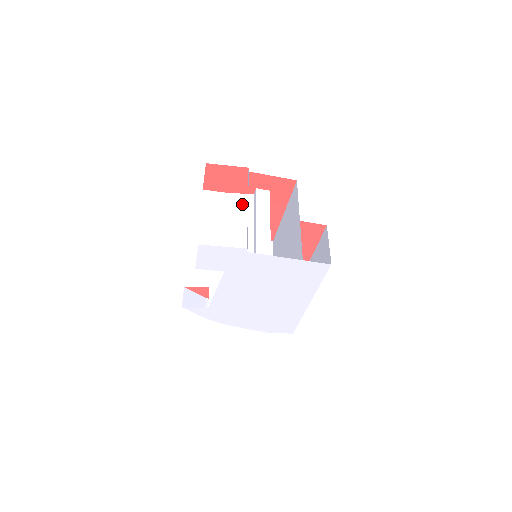
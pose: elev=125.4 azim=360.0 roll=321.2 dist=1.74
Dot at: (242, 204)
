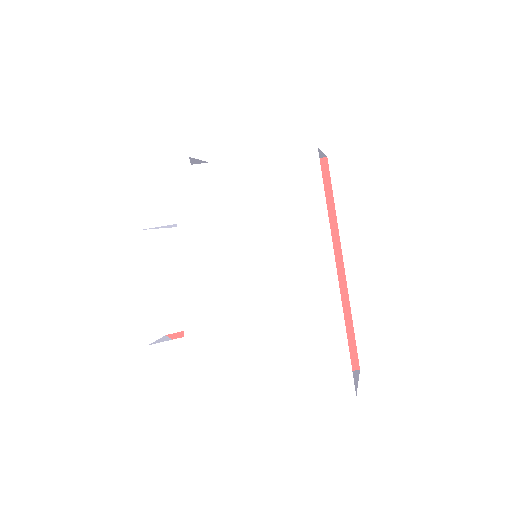
Dot at: occluded
